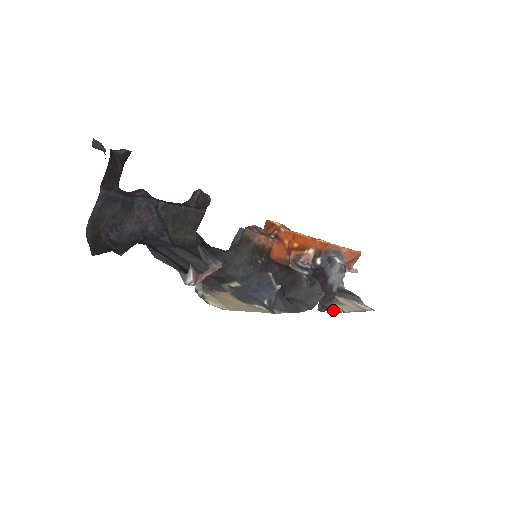
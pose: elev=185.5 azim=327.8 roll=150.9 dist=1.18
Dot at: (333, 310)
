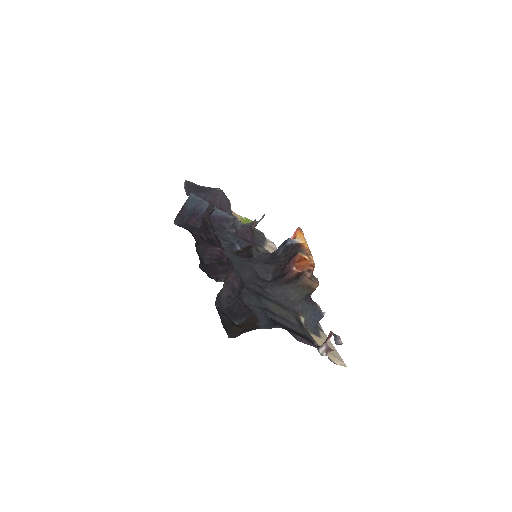
Dot at: occluded
